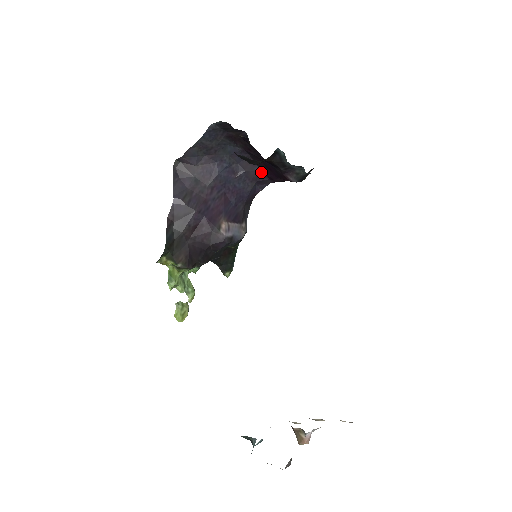
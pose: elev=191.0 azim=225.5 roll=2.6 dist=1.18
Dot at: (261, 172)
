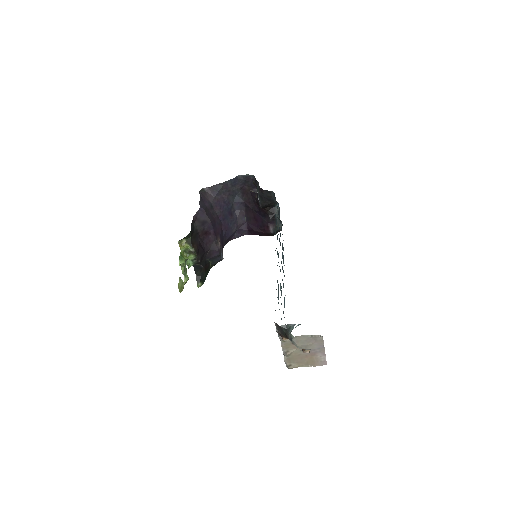
Dot at: (245, 223)
